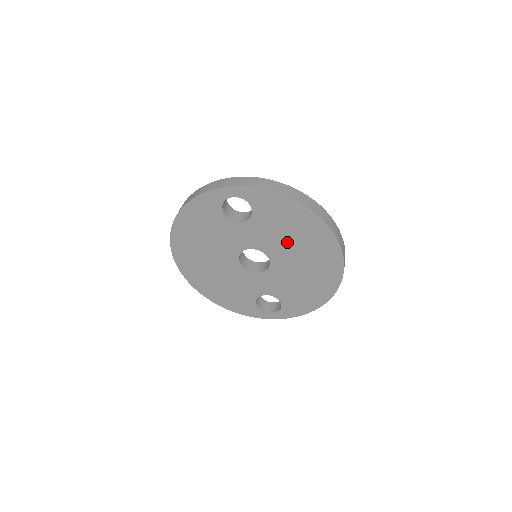
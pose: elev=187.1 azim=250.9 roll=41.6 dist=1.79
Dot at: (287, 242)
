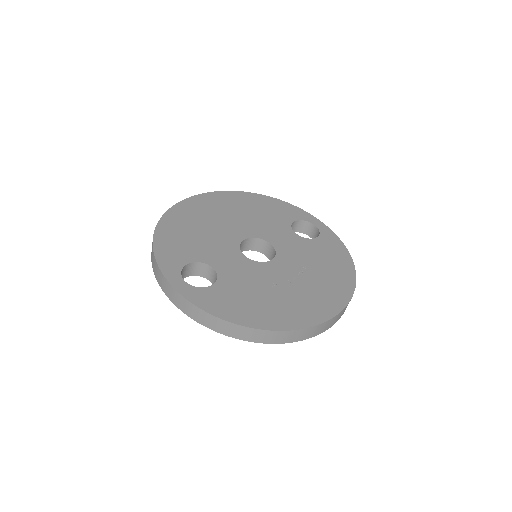
Dot at: occluded
